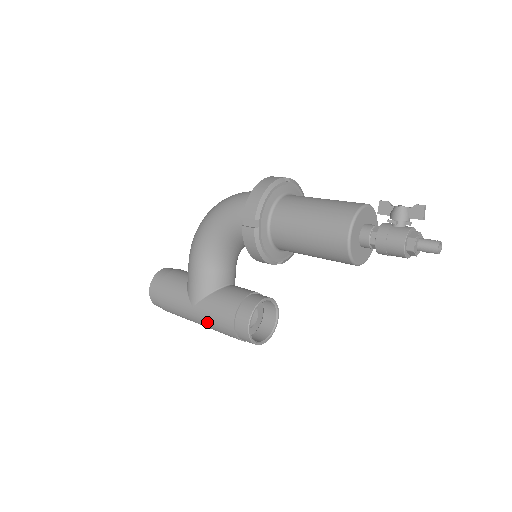
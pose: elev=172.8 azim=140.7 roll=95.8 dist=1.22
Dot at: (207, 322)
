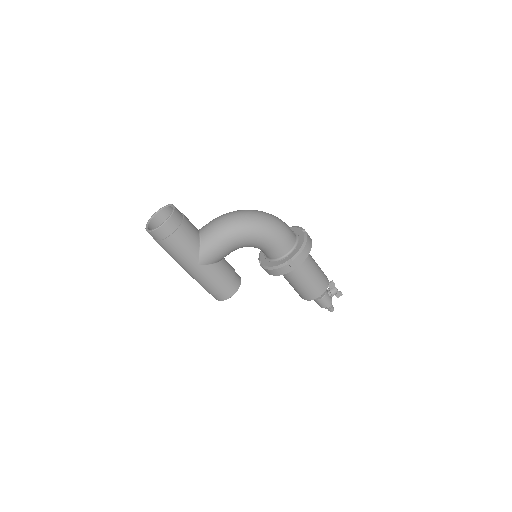
Dot at: (200, 277)
